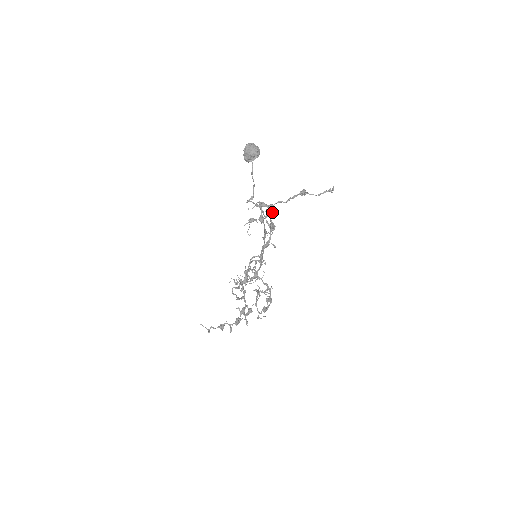
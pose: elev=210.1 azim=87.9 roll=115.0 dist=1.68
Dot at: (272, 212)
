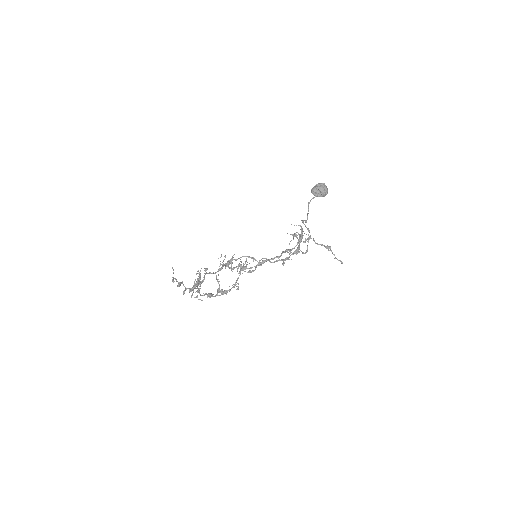
Dot at: occluded
